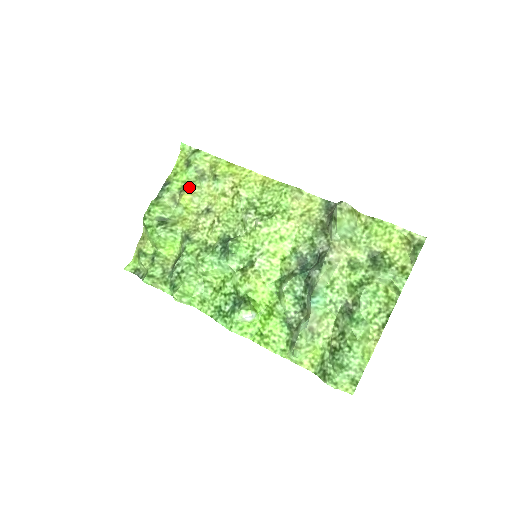
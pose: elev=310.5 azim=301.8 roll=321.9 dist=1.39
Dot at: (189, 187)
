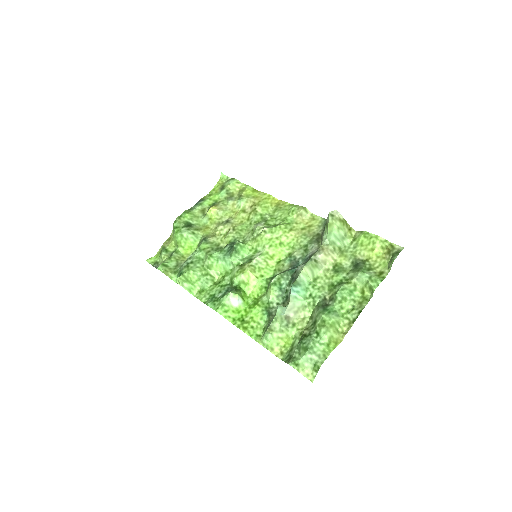
Dot at: (218, 204)
